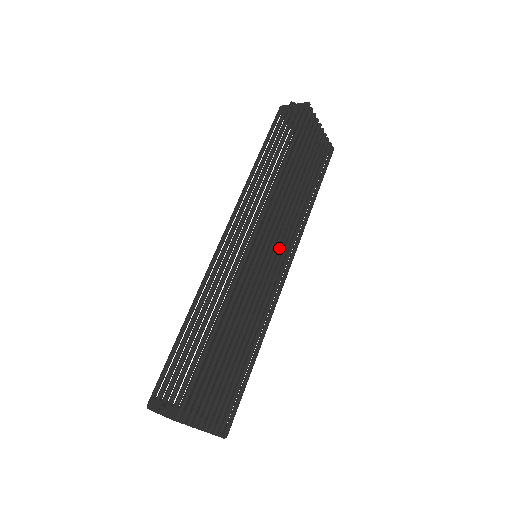
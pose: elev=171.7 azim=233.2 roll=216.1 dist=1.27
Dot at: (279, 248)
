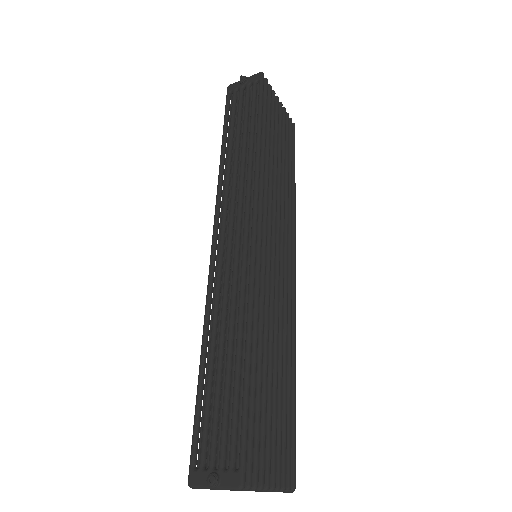
Dot at: occluded
